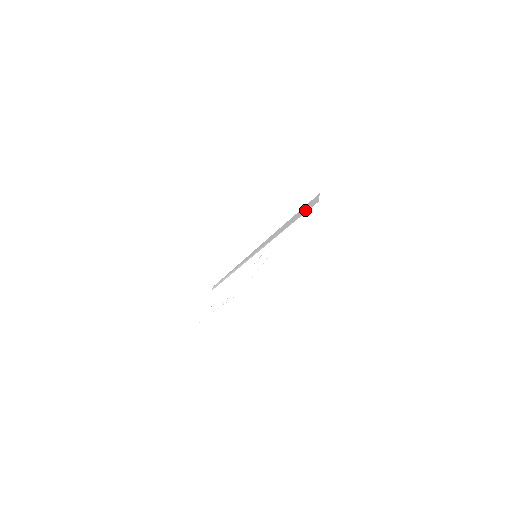
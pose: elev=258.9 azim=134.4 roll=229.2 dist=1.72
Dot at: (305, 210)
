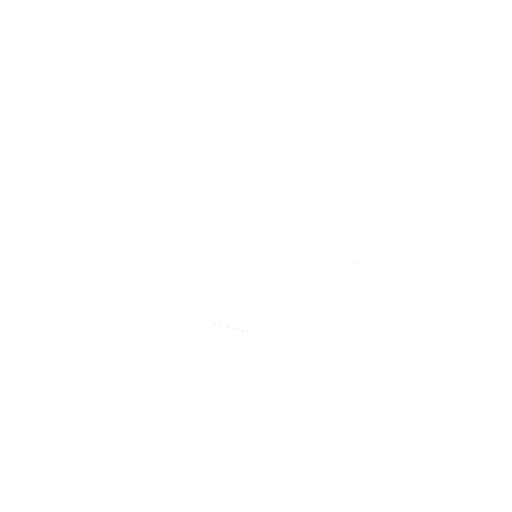
Dot at: (339, 251)
